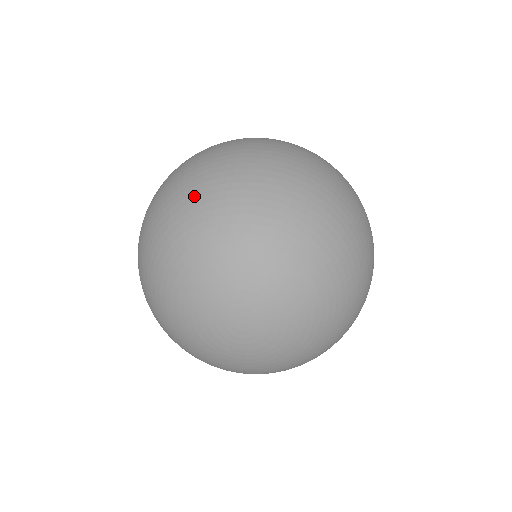
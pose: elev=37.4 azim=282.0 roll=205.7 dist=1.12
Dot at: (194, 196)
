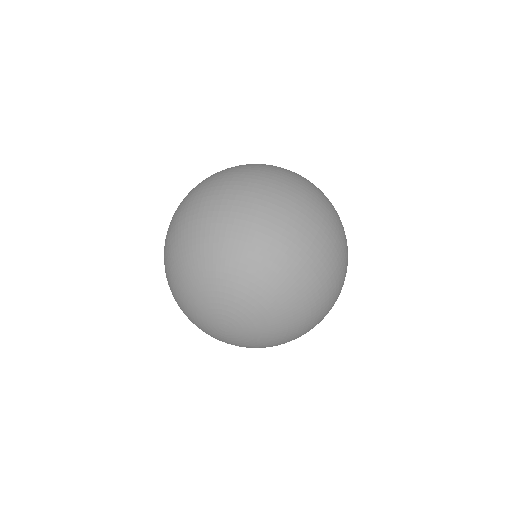
Dot at: (167, 255)
